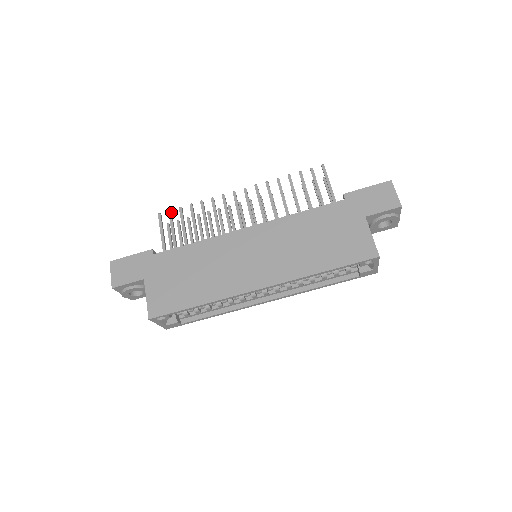
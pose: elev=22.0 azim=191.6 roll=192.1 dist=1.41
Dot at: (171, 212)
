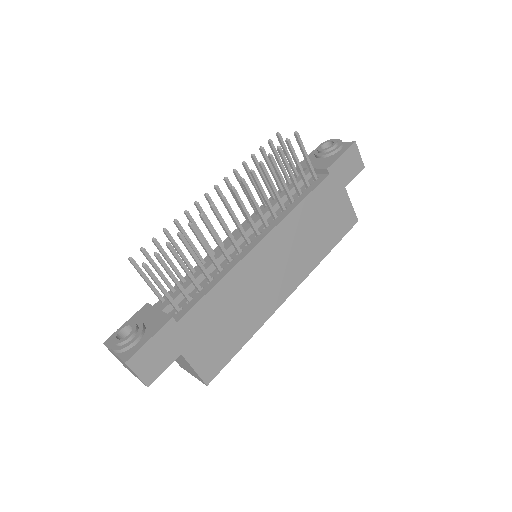
Dot at: (159, 255)
